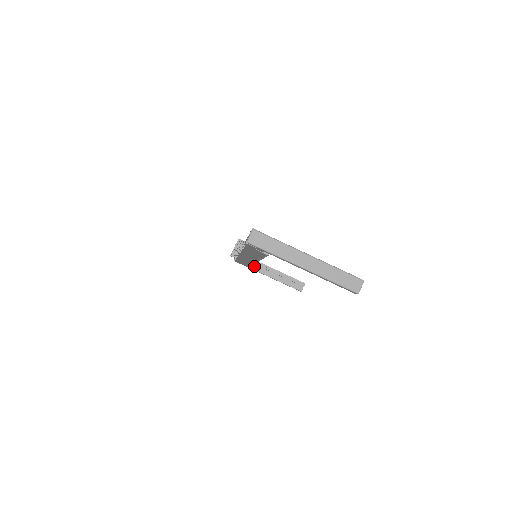
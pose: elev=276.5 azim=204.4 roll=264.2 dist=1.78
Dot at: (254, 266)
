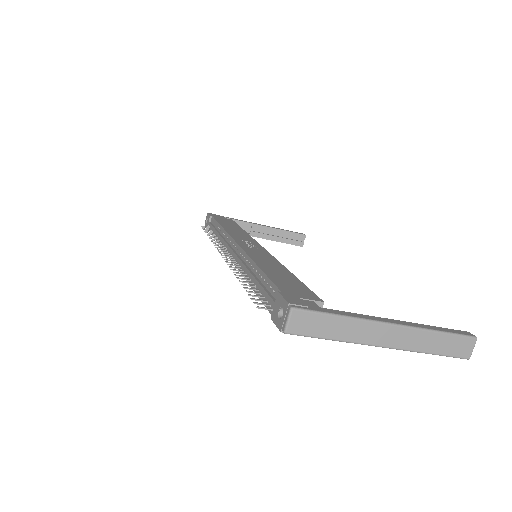
Dot at: occluded
